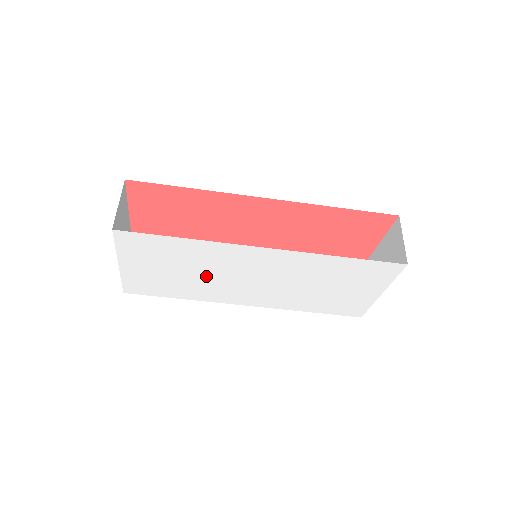
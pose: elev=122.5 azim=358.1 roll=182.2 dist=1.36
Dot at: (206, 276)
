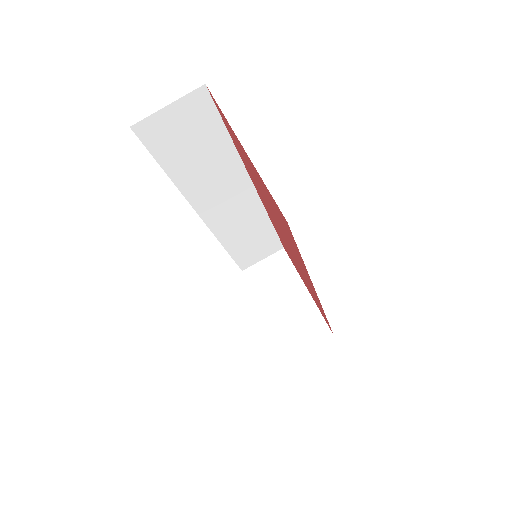
Dot at: occluded
